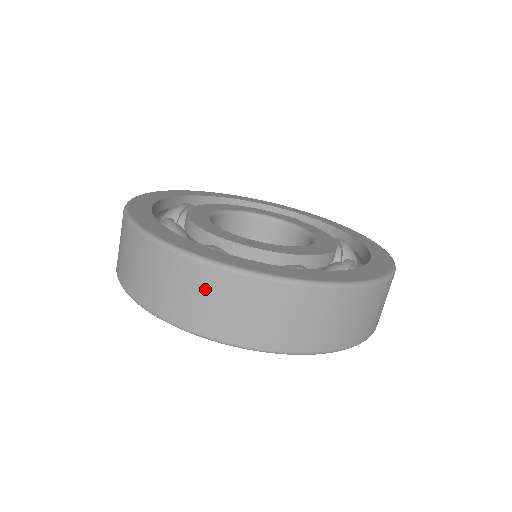
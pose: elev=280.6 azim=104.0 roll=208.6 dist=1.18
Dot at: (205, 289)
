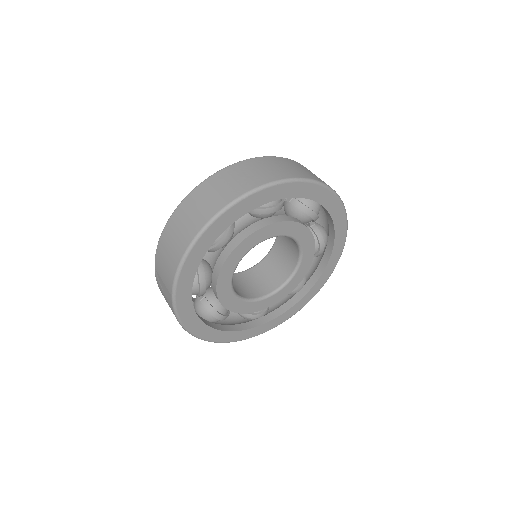
Dot at: (201, 198)
